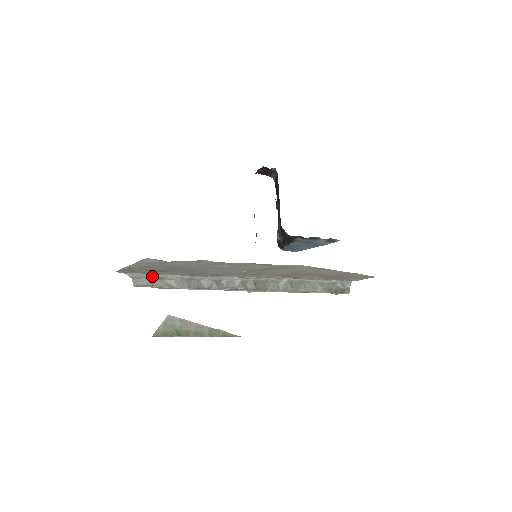
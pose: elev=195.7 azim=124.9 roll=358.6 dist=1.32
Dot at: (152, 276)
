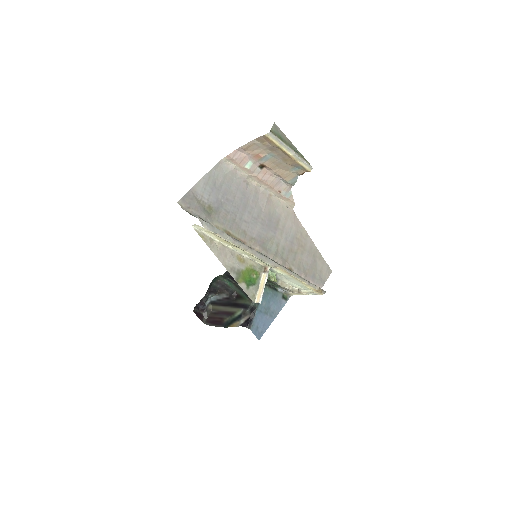
Dot at: occluded
